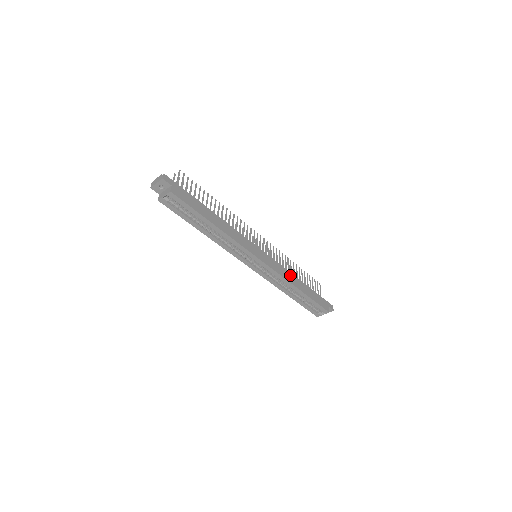
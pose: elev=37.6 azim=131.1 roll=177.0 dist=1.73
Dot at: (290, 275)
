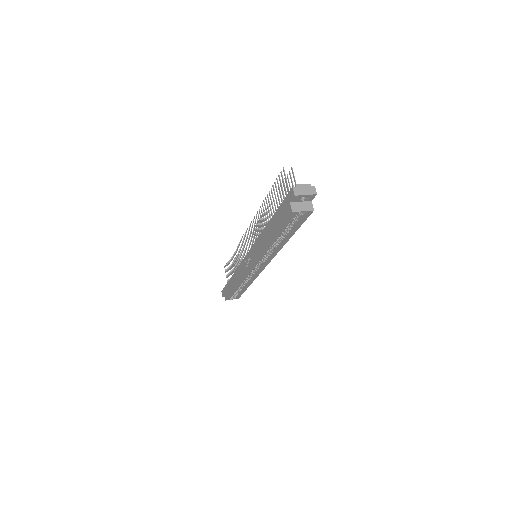
Dot at: occluded
